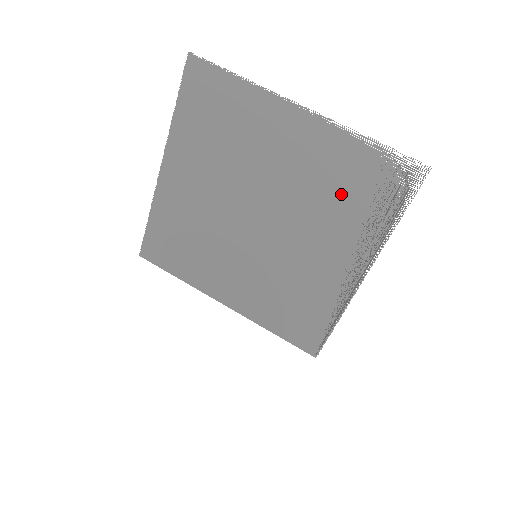
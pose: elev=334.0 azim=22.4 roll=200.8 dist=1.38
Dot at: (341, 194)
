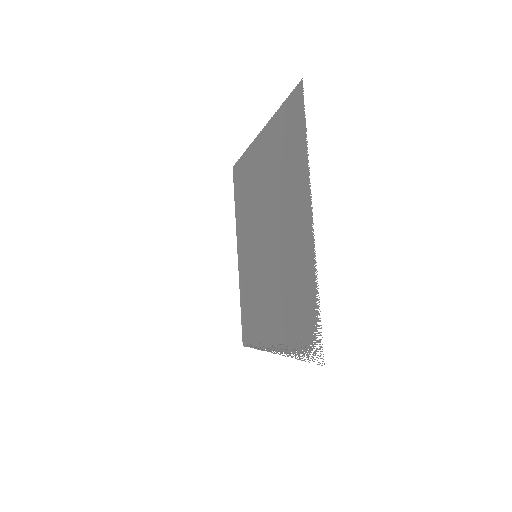
Dot at: (293, 296)
